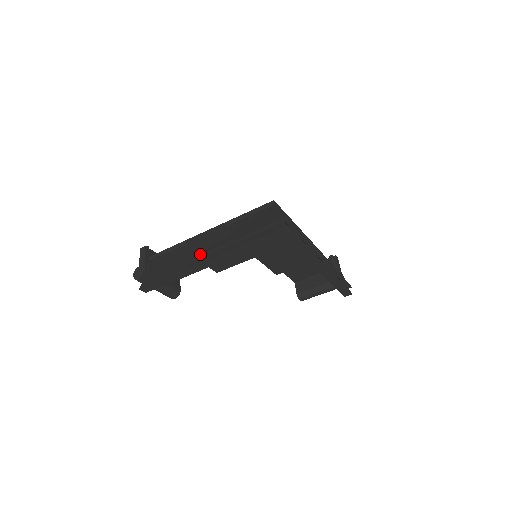
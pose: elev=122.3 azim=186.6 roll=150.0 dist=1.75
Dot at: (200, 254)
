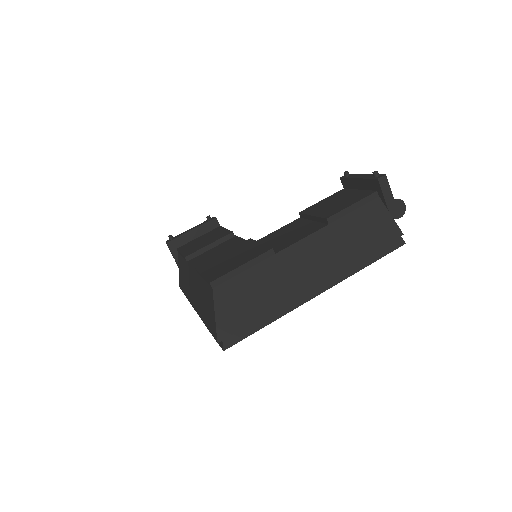
Dot at: (192, 306)
